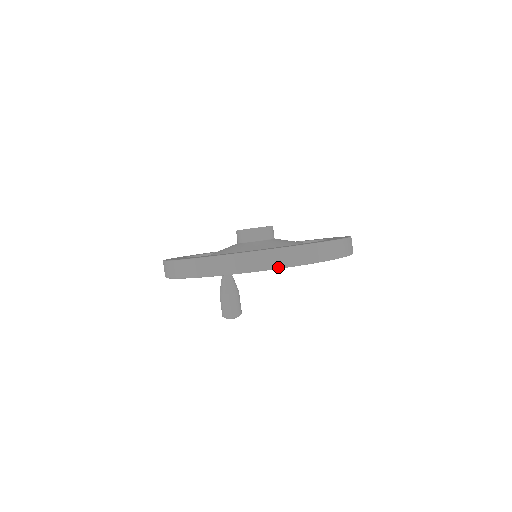
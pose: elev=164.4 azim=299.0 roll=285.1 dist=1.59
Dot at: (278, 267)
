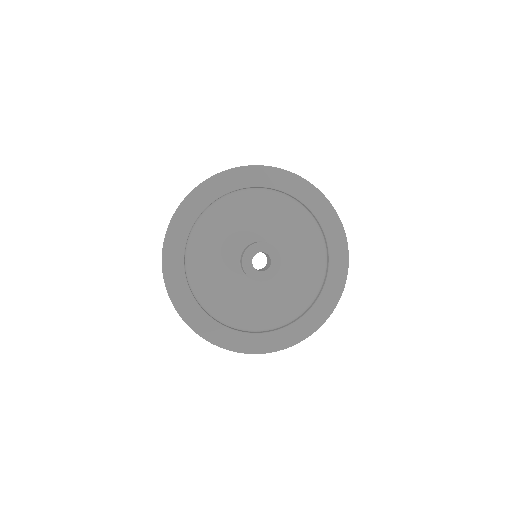
Dot at: occluded
